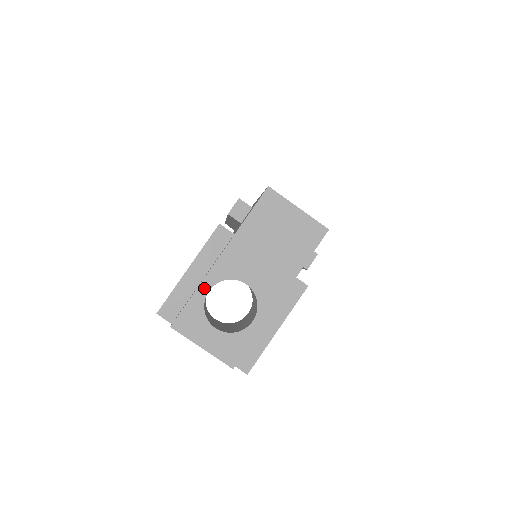
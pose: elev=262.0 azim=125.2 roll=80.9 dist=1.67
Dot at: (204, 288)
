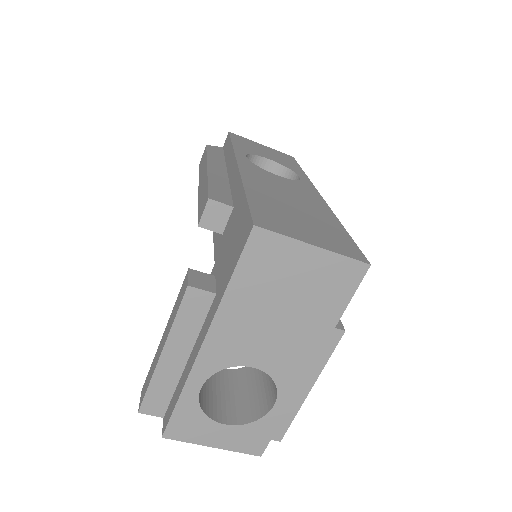
Dot at: (193, 387)
